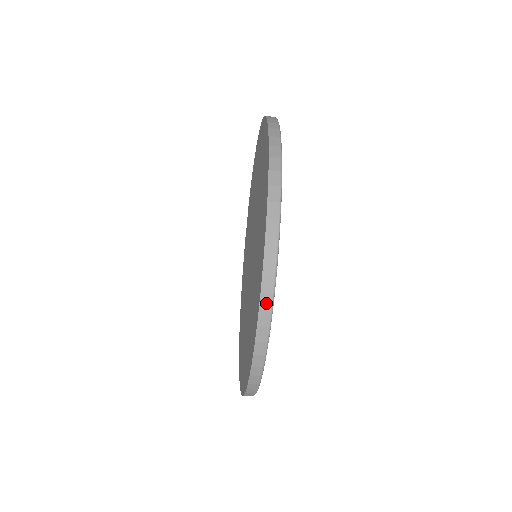
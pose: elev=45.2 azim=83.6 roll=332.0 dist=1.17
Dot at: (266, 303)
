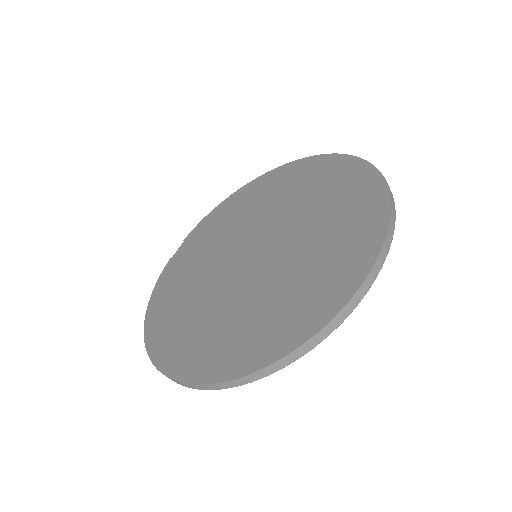
Dot at: (383, 256)
